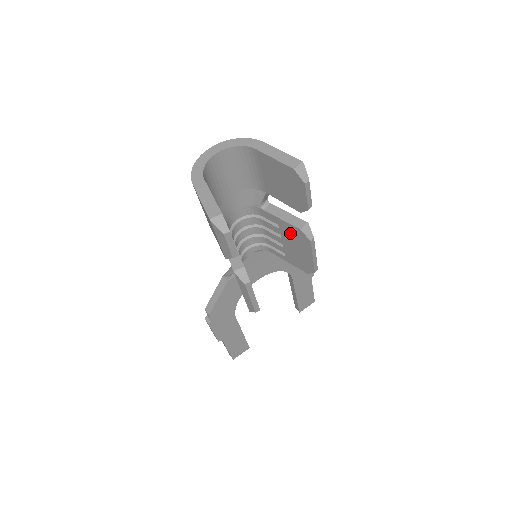
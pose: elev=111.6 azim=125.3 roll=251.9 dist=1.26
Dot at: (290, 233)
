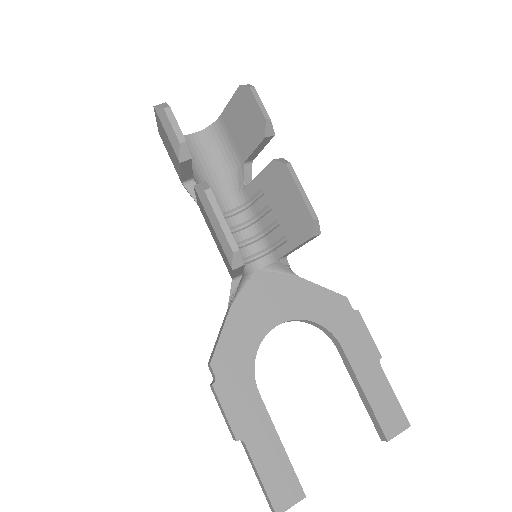
Dot at: (272, 184)
